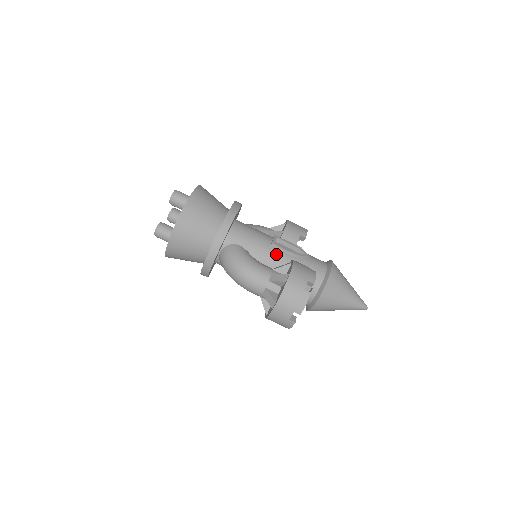
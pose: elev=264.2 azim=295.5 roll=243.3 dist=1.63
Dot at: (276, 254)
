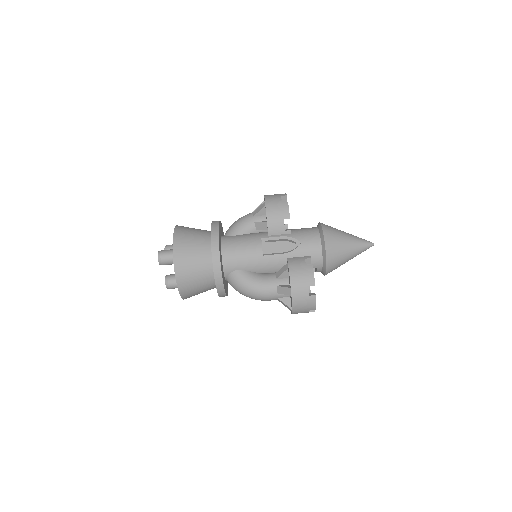
Dot at: (271, 260)
